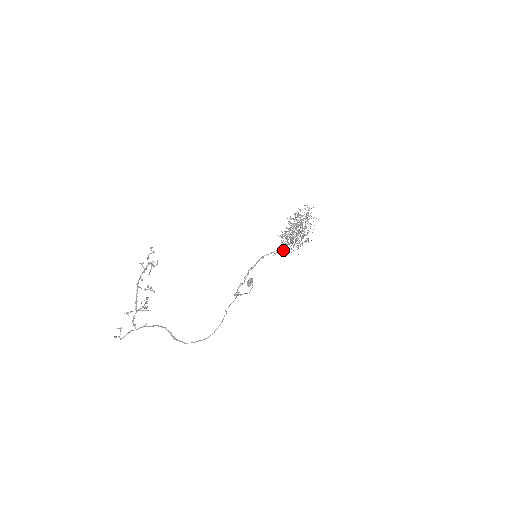
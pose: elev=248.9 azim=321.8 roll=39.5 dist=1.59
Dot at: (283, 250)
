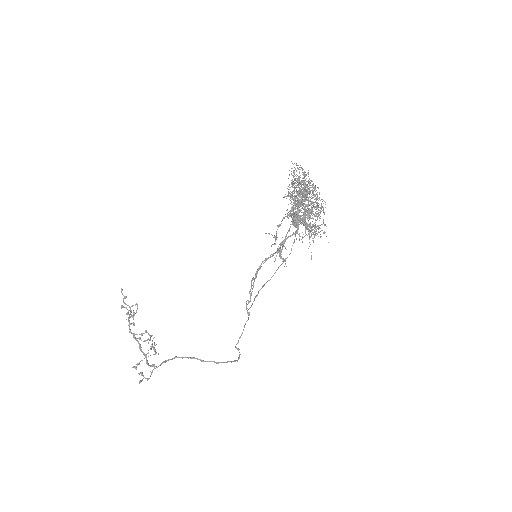
Dot at: occluded
